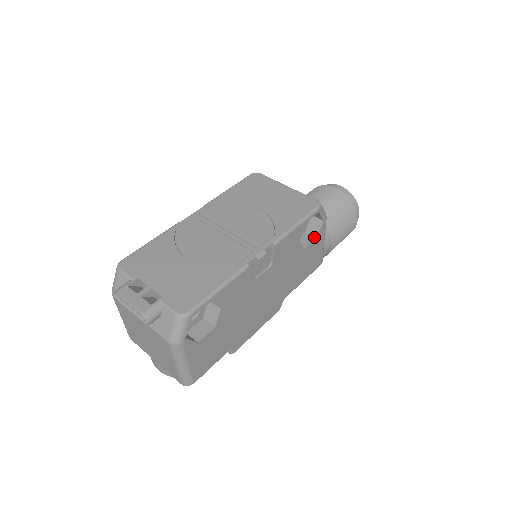
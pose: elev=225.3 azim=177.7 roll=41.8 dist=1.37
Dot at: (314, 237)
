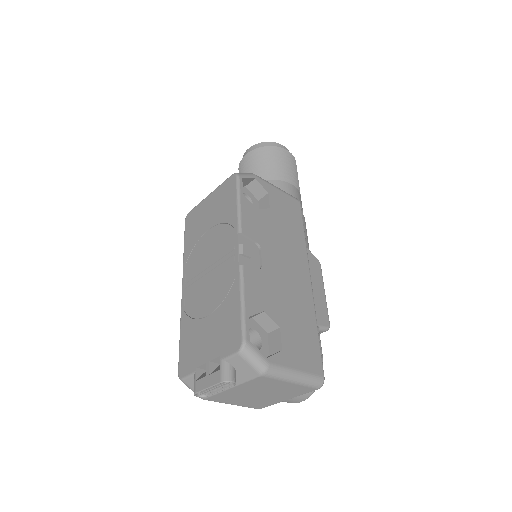
Dot at: (266, 195)
